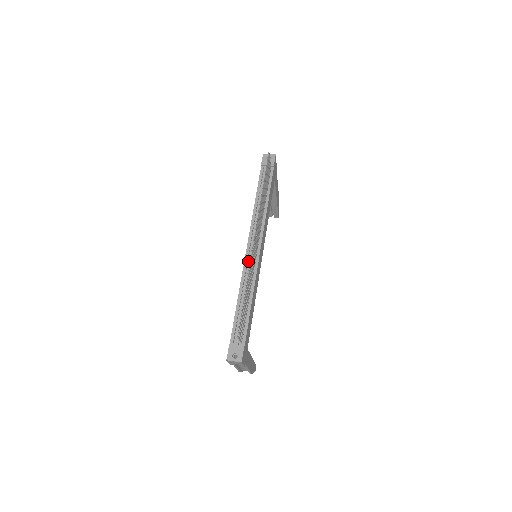
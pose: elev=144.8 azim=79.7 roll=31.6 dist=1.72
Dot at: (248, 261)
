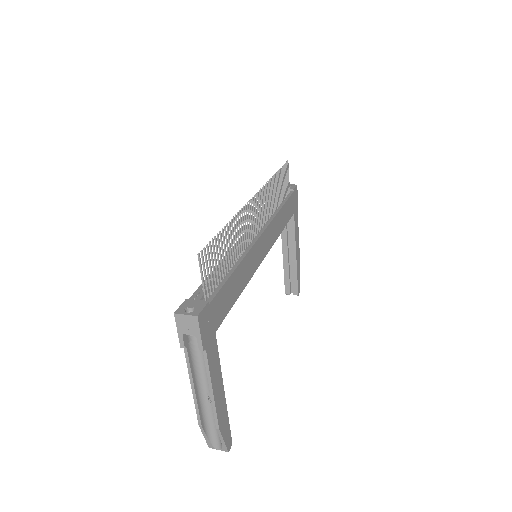
Dot at: occluded
